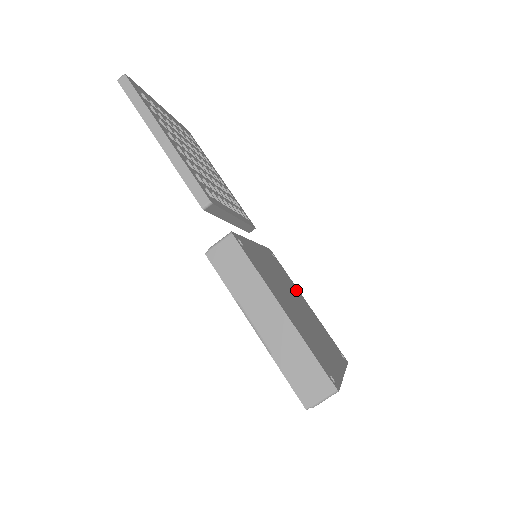
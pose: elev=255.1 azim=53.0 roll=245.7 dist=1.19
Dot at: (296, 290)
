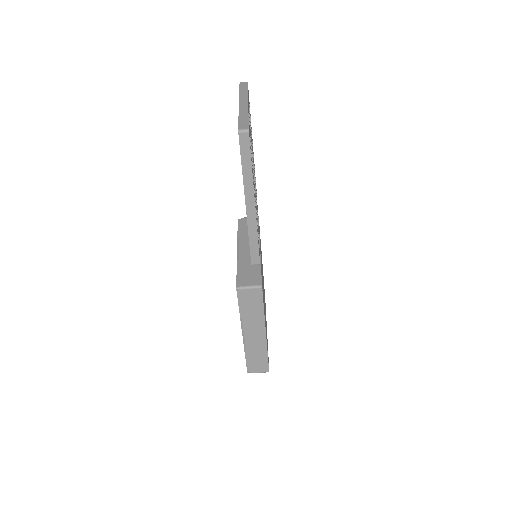
Dot at: occluded
